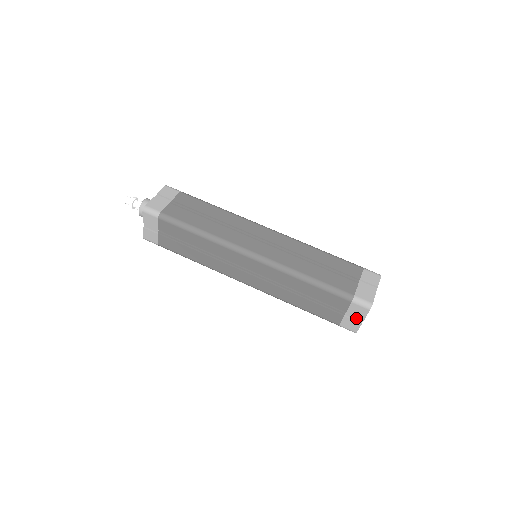
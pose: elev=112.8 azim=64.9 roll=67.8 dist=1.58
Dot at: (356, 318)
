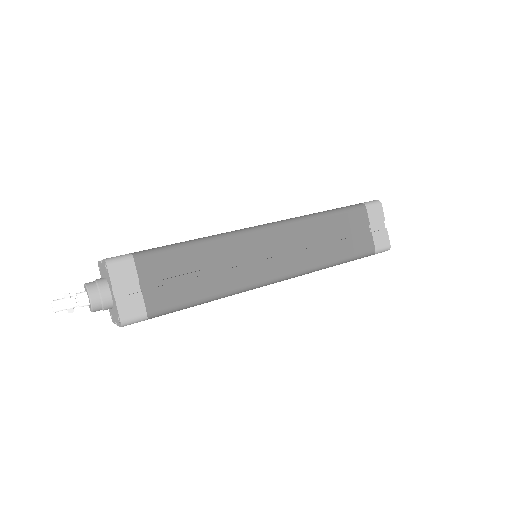
Dot at: (379, 228)
